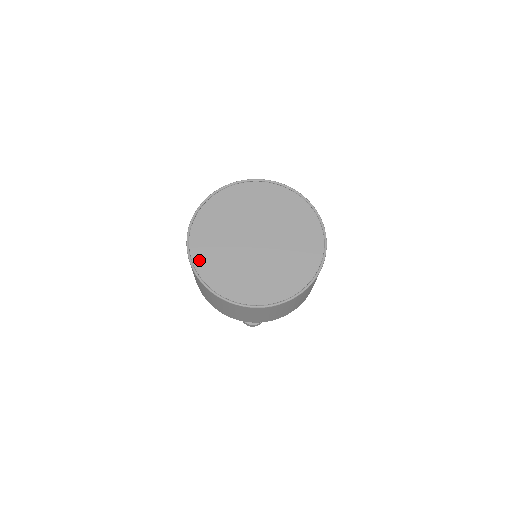
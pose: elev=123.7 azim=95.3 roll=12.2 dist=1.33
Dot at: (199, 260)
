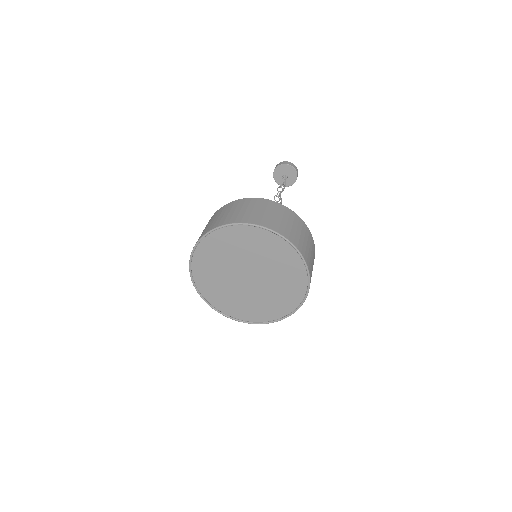
Dot at: (200, 254)
